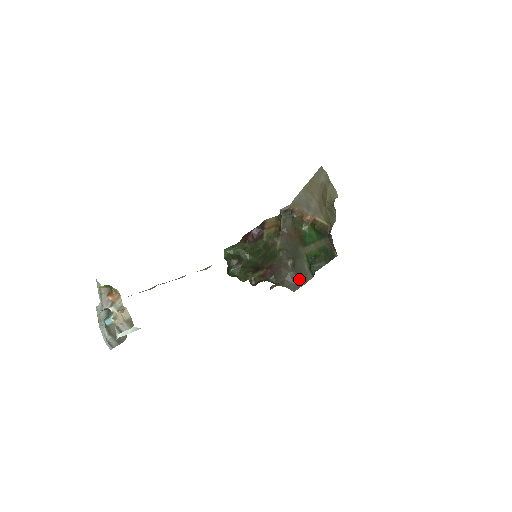
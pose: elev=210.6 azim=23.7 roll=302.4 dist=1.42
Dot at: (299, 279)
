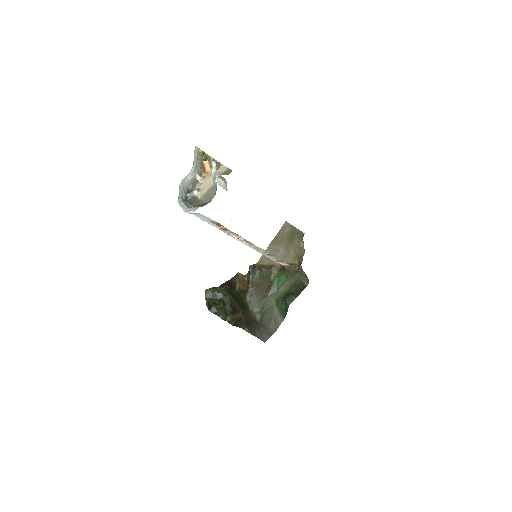
Dot at: (269, 329)
